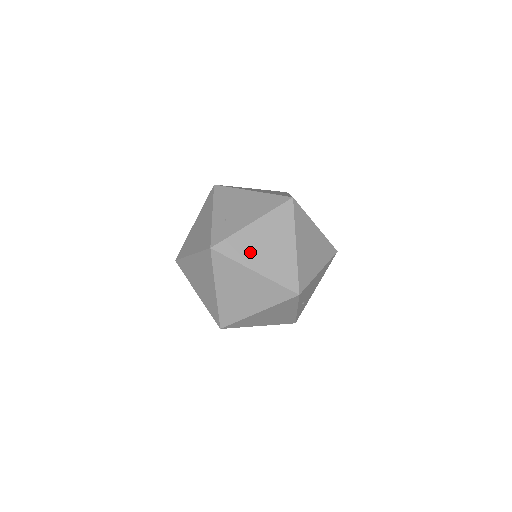
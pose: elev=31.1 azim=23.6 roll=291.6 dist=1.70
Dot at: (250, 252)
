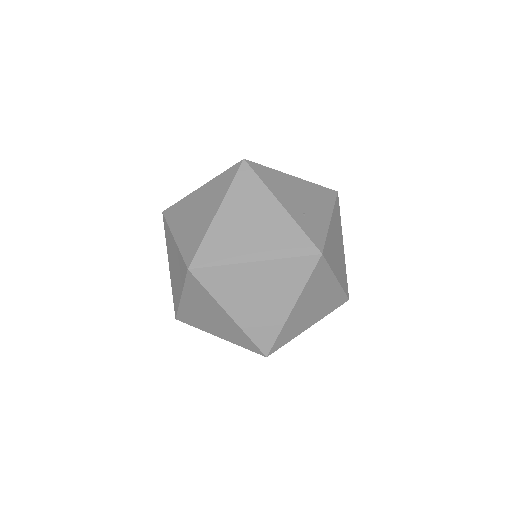
Dot at: (334, 256)
